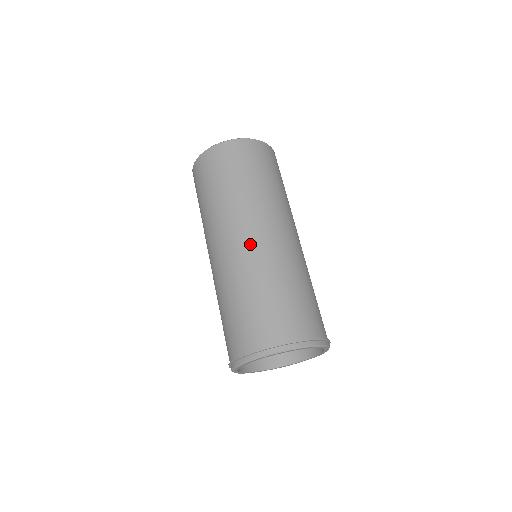
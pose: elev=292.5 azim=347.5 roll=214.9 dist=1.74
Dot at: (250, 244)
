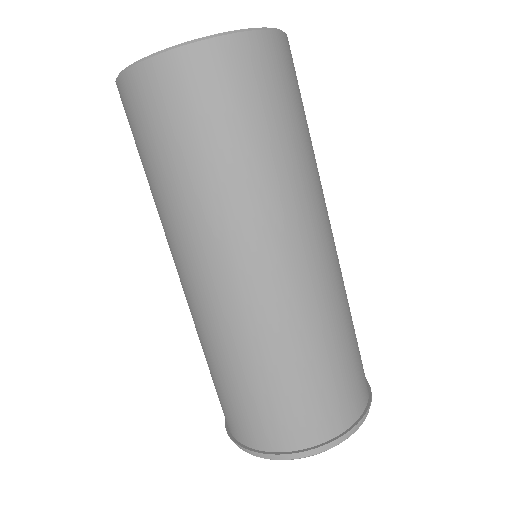
Dot at: (313, 271)
